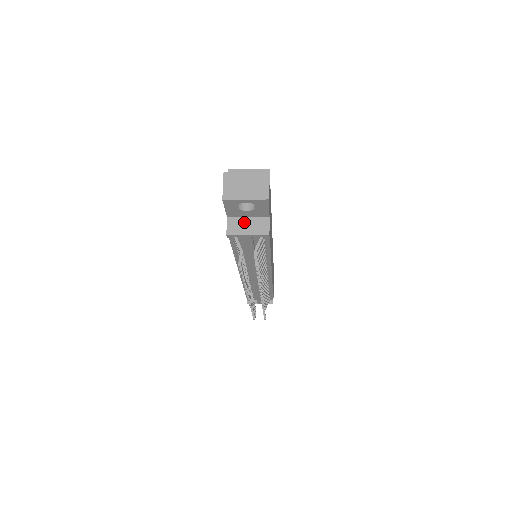
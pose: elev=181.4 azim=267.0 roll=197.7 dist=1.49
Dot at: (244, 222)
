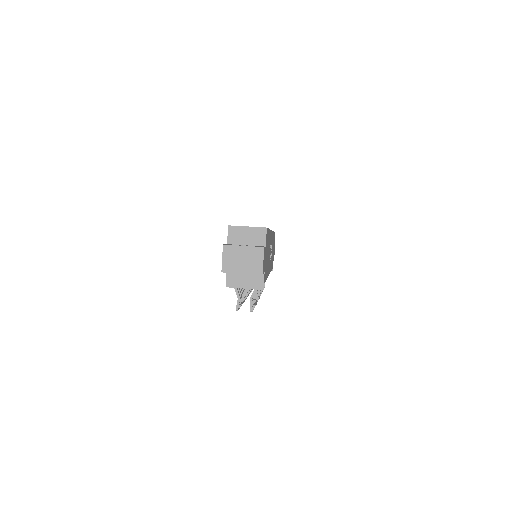
Dot at: (242, 276)
